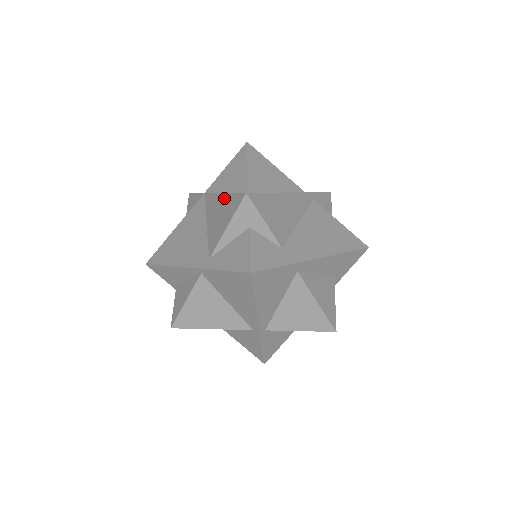
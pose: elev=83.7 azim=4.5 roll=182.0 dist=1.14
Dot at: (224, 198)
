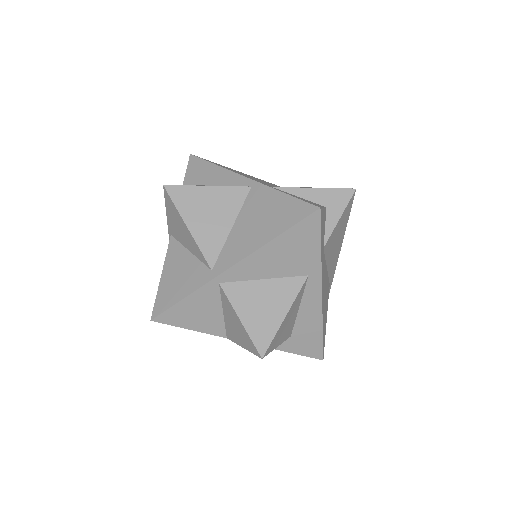
Dot at: occluded
